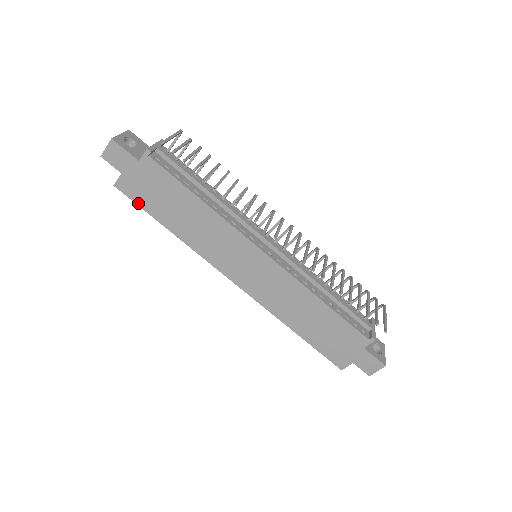
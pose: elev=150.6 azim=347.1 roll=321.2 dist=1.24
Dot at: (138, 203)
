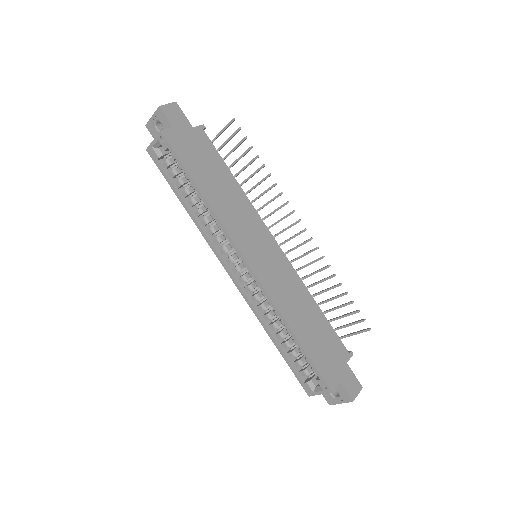
Dot at: (178, 155)
